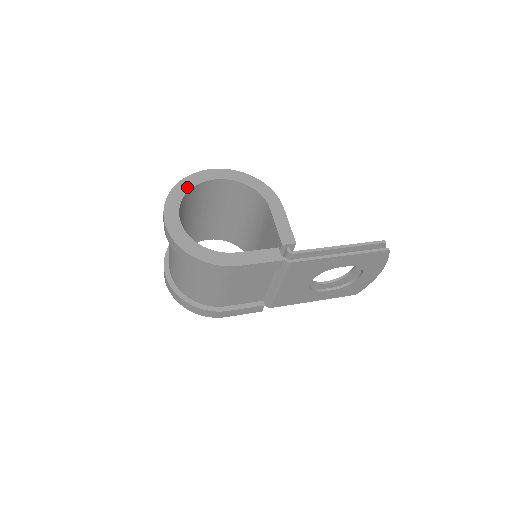
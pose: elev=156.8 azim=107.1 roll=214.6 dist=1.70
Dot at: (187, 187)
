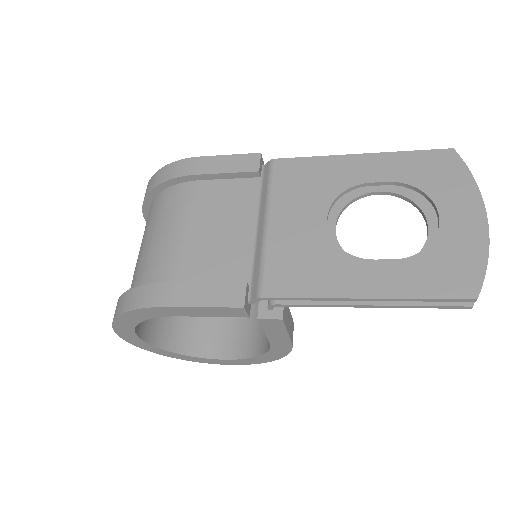
Dot at: occluded
